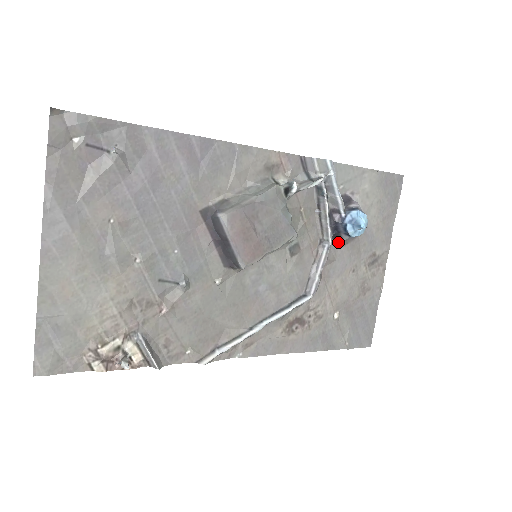
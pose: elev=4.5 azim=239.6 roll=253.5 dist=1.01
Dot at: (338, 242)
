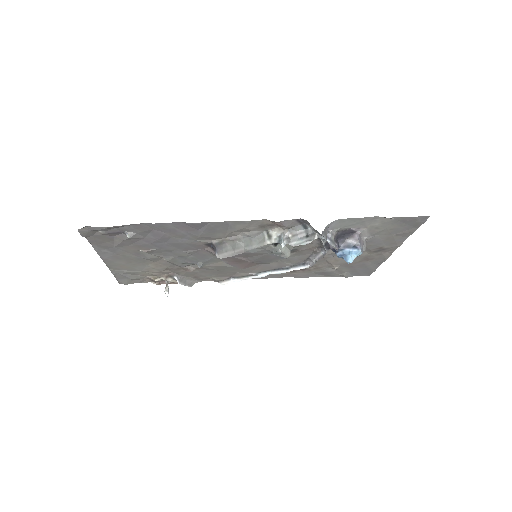
Dot at: occluded
